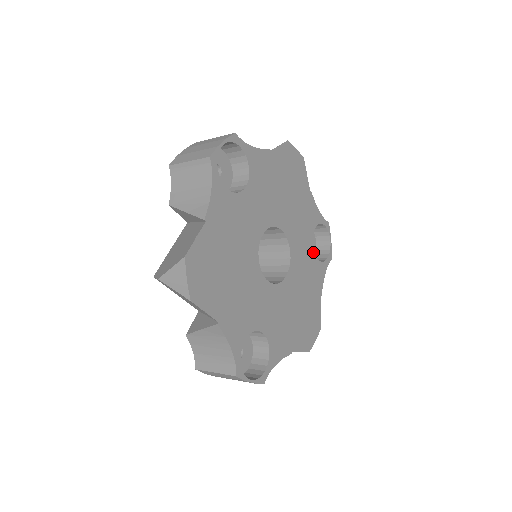
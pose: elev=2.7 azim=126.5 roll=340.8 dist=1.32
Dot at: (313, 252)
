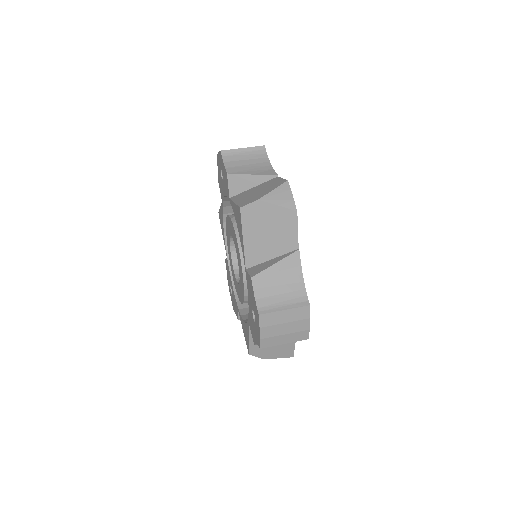
Dot at: occluded
